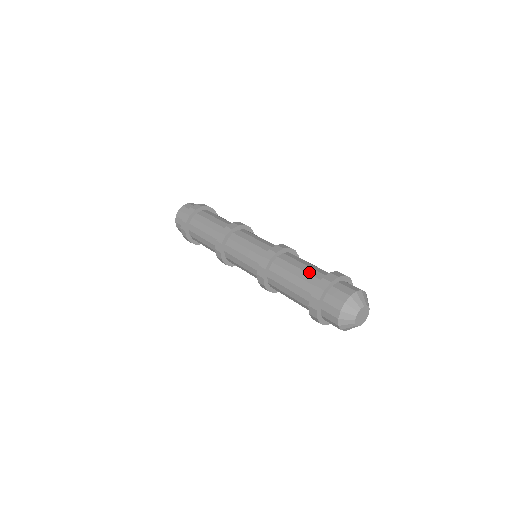
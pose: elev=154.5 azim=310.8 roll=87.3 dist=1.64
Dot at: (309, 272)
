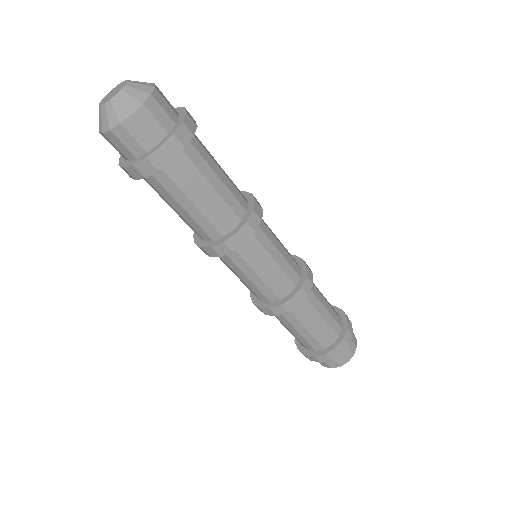
Dot at: (332, 314)
